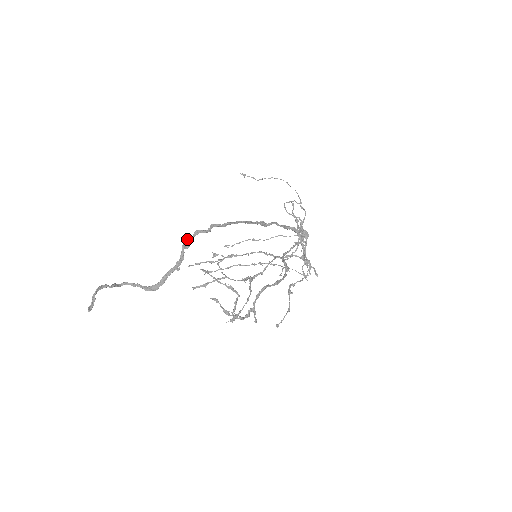
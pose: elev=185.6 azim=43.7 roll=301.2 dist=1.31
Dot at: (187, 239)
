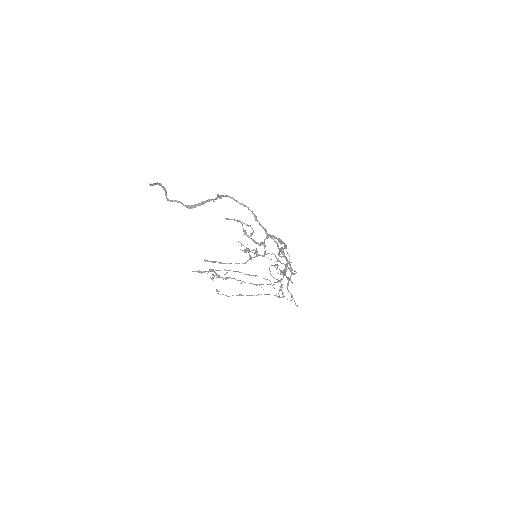
Dot at: (221, 195)
